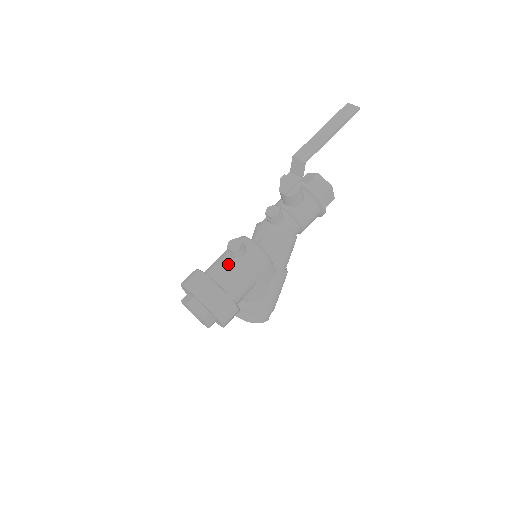
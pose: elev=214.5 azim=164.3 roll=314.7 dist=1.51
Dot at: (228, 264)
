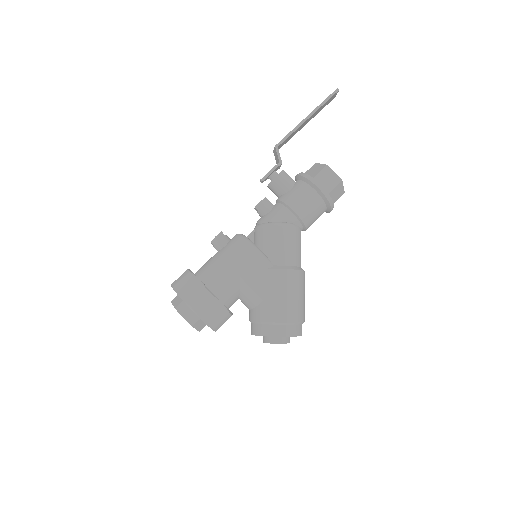
Dot at: (211, 257)
